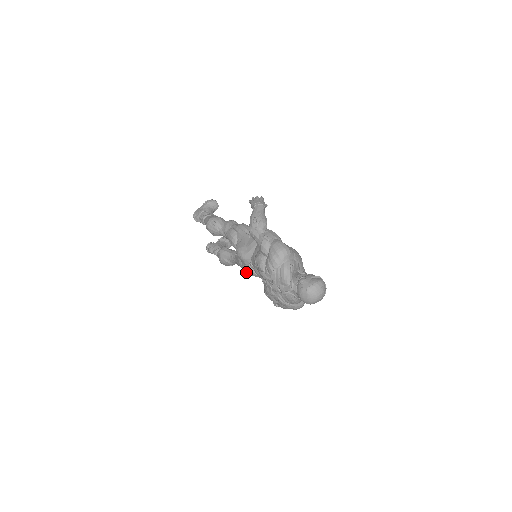
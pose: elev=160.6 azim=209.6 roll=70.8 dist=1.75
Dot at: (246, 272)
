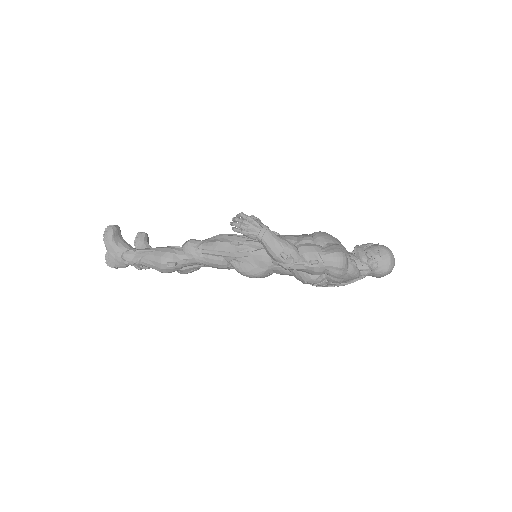
Dot at: occluded
